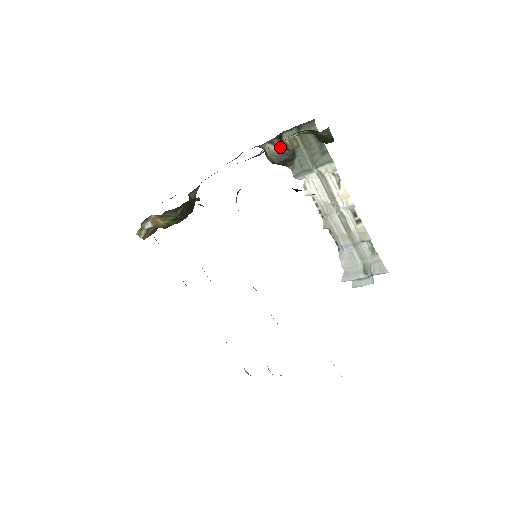
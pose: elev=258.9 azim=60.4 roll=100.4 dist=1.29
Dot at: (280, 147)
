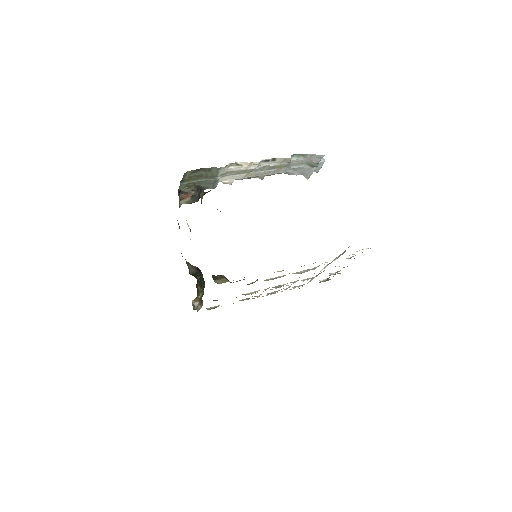
Dot at: (188, 196)
